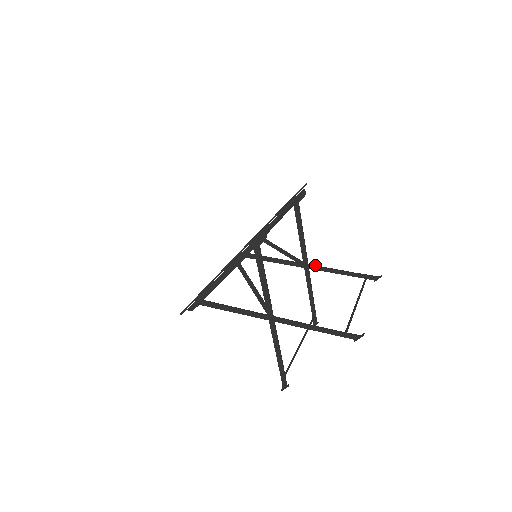
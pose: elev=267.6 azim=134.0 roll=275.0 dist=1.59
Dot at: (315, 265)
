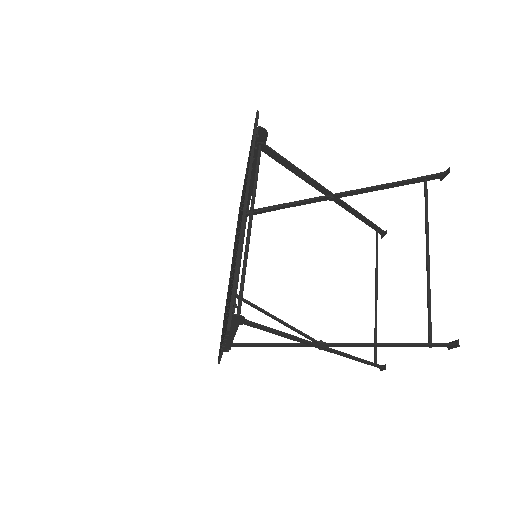
Dot at: (342, 192)
